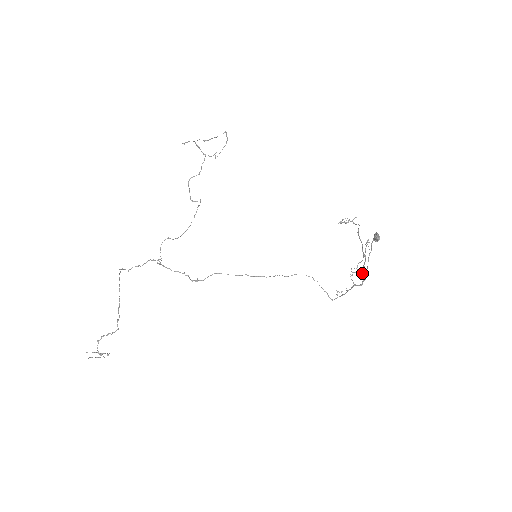
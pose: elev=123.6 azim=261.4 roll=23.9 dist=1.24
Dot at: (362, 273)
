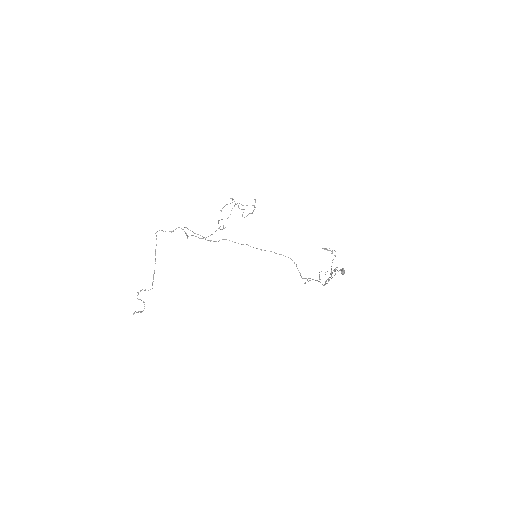
Dot at: (326, 280)
